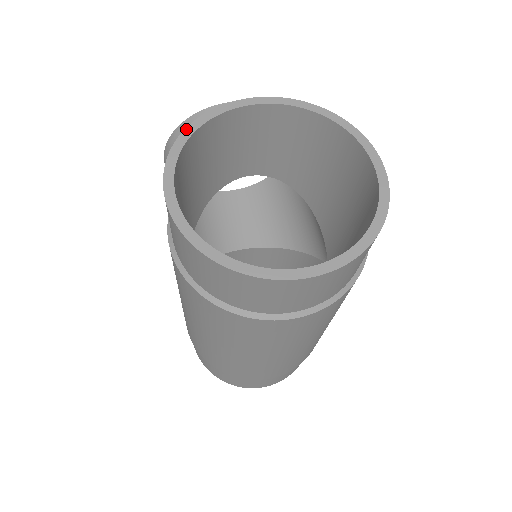
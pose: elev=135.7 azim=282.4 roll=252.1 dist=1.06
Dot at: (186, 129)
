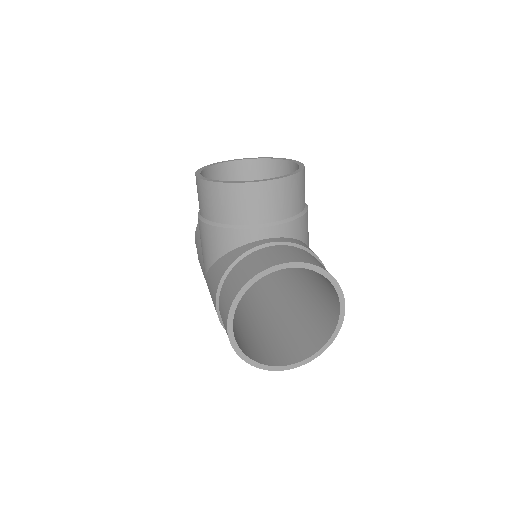
Dot at: (241, 290)
